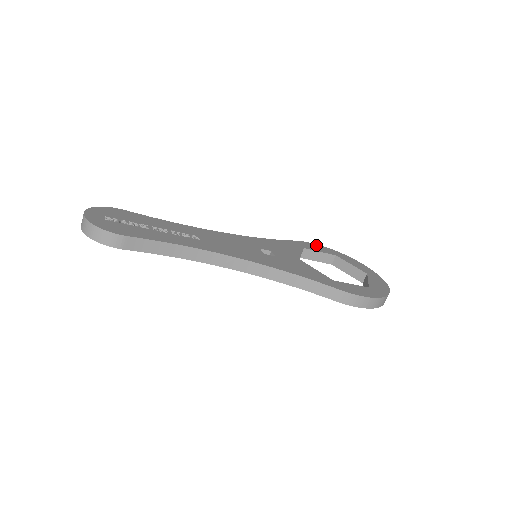
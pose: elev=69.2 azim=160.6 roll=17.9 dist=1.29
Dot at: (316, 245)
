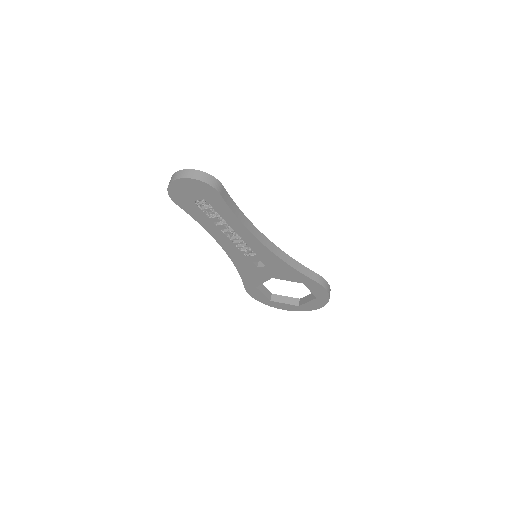
Dot at: occluded
